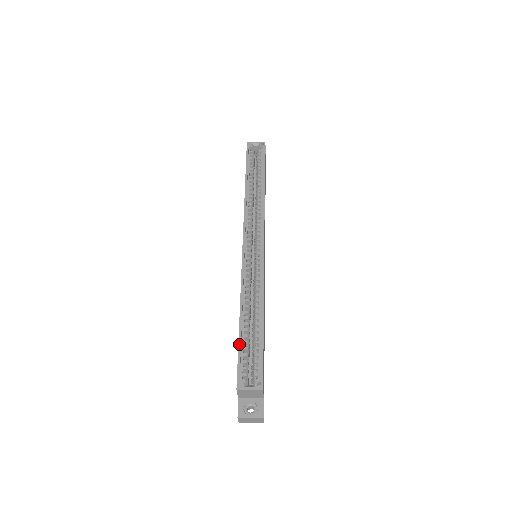
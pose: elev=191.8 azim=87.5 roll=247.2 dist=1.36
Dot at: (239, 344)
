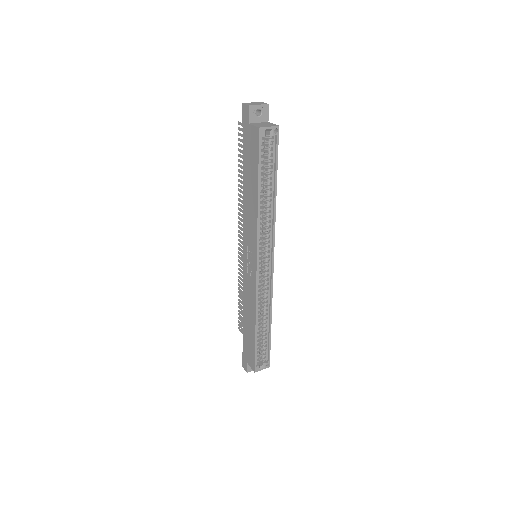
Dot at: (256, 347)
